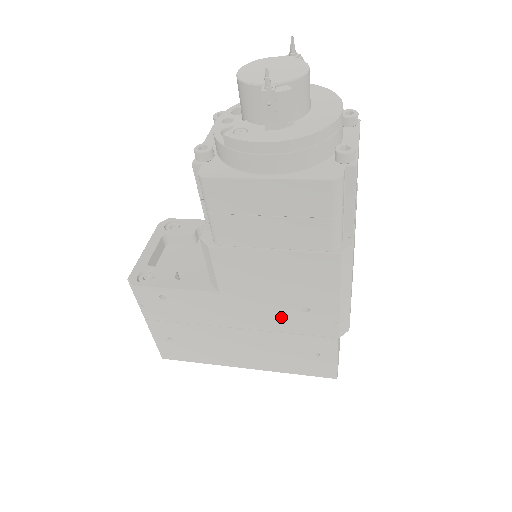
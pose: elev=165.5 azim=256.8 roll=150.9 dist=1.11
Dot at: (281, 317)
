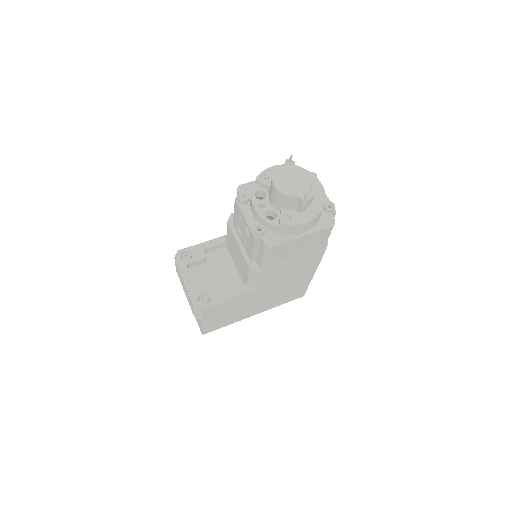
Dot at: (286, 284)
